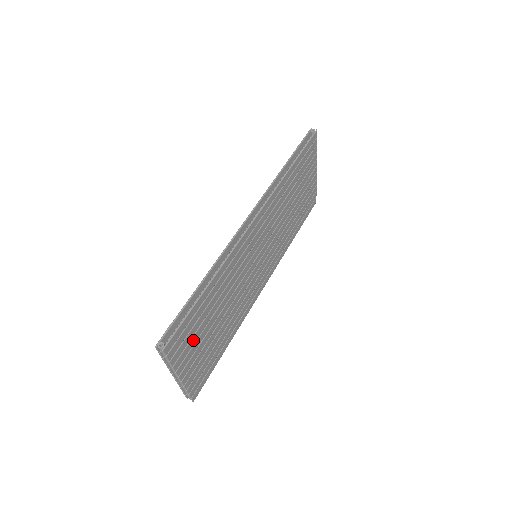
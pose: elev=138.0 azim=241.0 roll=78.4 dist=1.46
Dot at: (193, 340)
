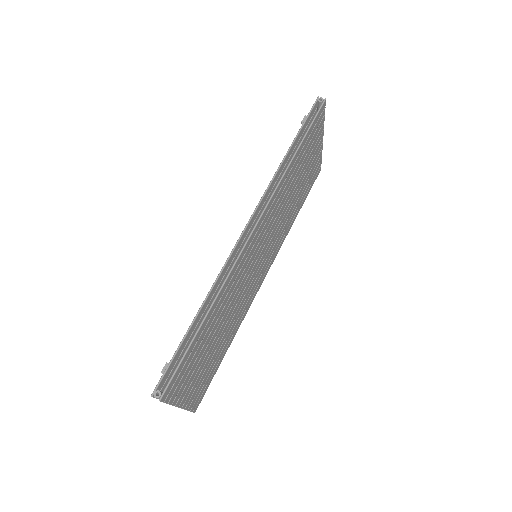
Dot at: (192, 370)
